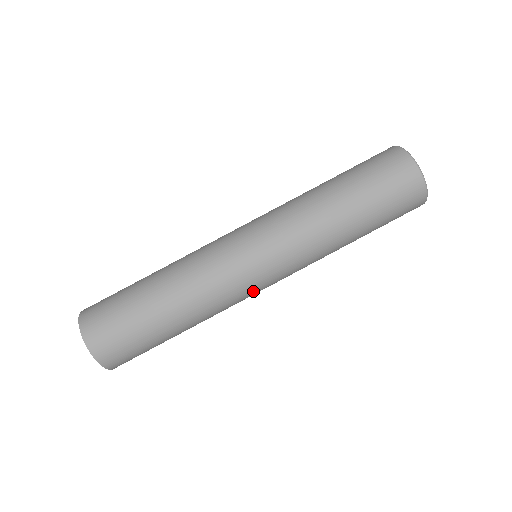
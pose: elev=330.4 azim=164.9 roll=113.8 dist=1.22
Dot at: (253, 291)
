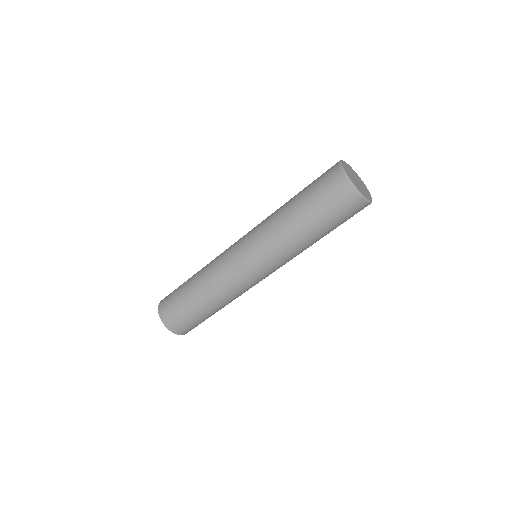
Dot at: (242, 274)
